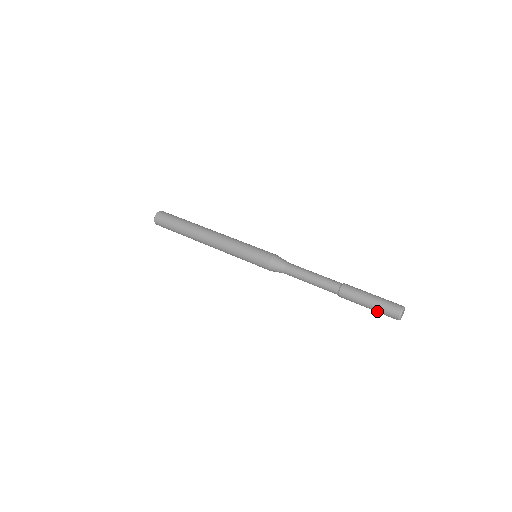
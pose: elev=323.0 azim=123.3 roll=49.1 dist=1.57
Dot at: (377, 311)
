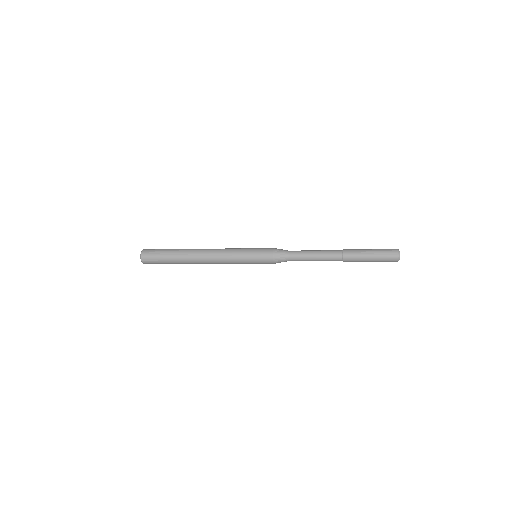
Dot at: (379, 261)
